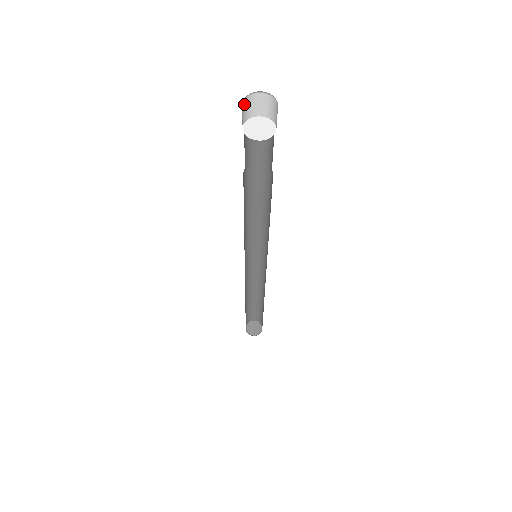
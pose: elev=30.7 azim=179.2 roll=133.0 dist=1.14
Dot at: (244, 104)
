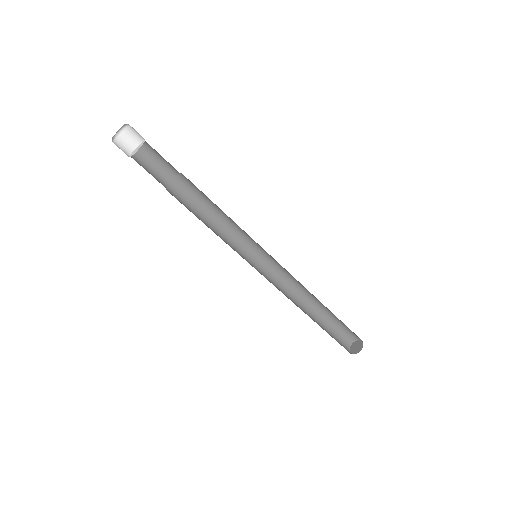
Dot at: (122, 139)
